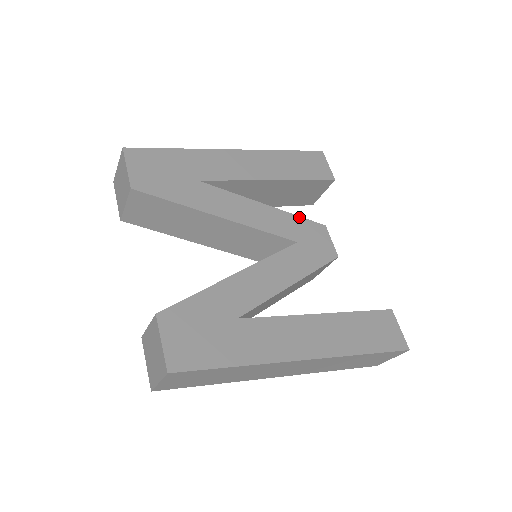
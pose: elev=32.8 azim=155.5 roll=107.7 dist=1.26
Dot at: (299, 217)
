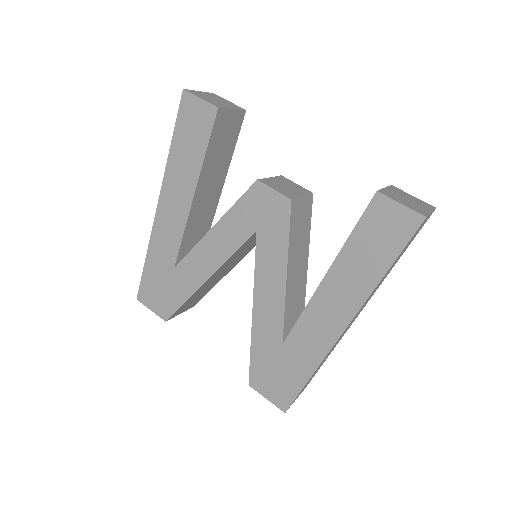
Dot at: (236, 204)
